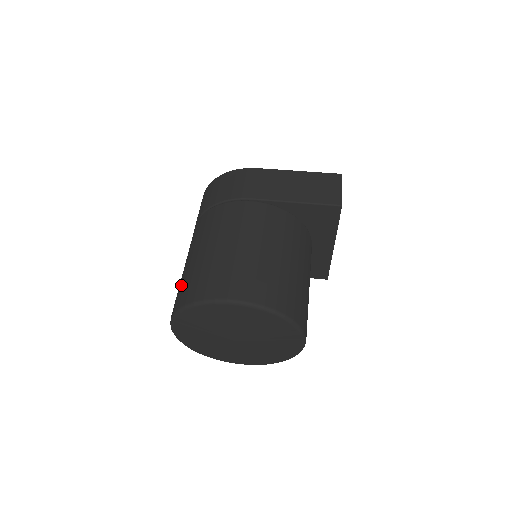
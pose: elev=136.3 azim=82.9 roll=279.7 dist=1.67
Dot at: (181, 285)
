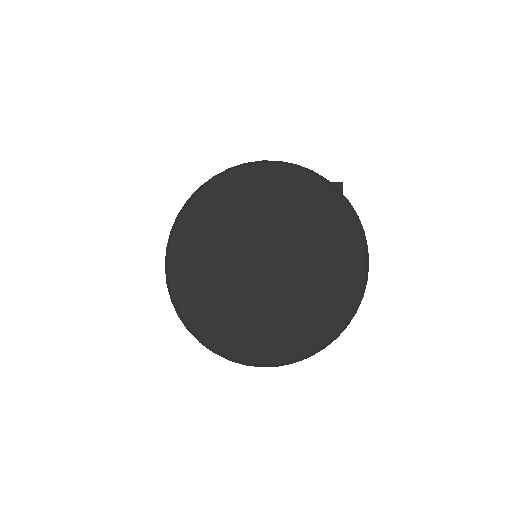
Dot at: occluded
